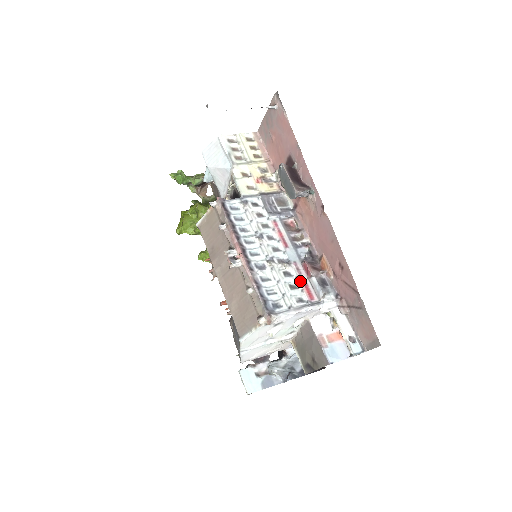
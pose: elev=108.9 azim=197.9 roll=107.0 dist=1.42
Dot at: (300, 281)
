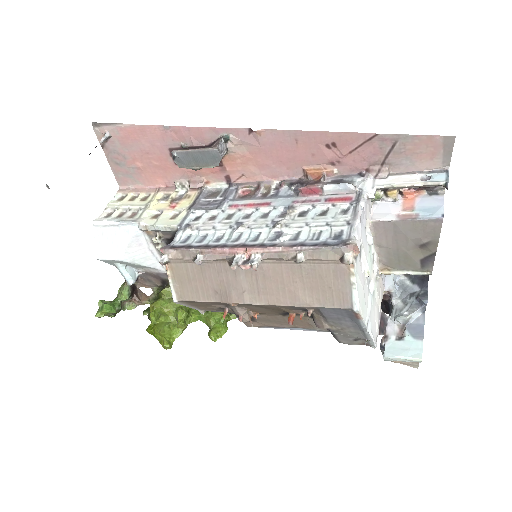
Dot at: (320, 204)
